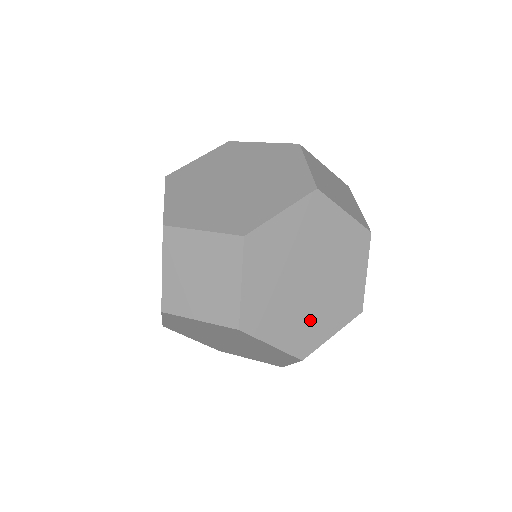
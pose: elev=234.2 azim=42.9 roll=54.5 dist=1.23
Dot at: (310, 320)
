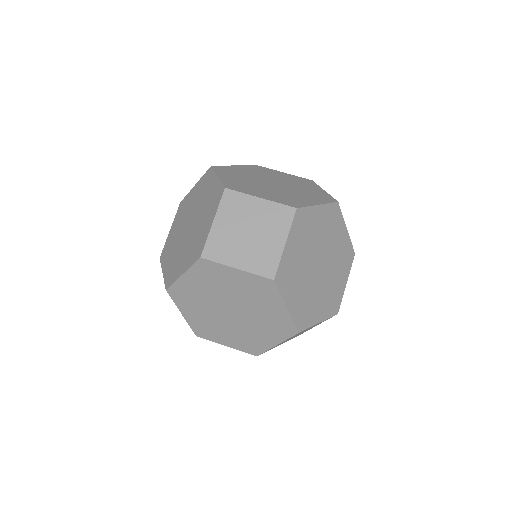
Dot at: (248, 335)
